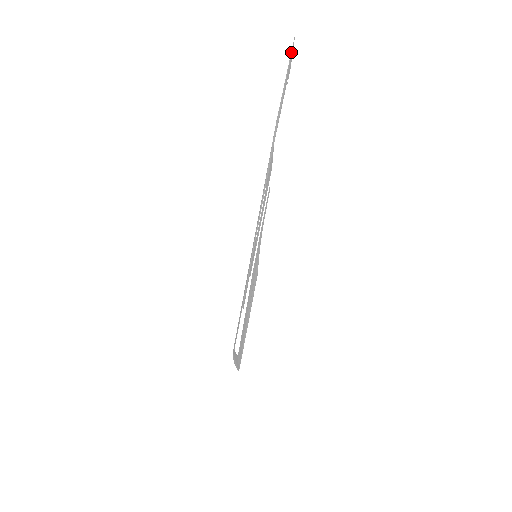
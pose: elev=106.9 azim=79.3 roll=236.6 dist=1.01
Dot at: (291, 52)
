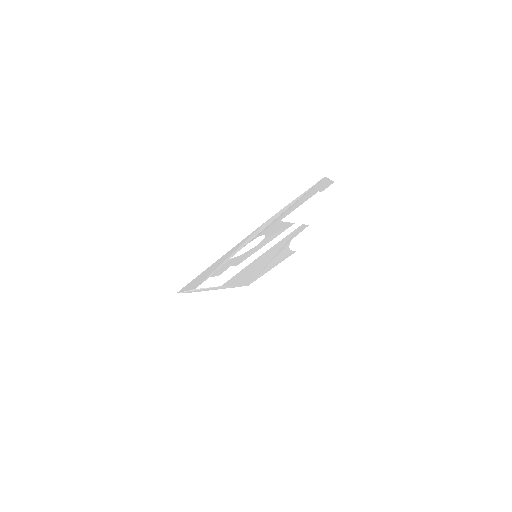
Dot at: (313, 186)
